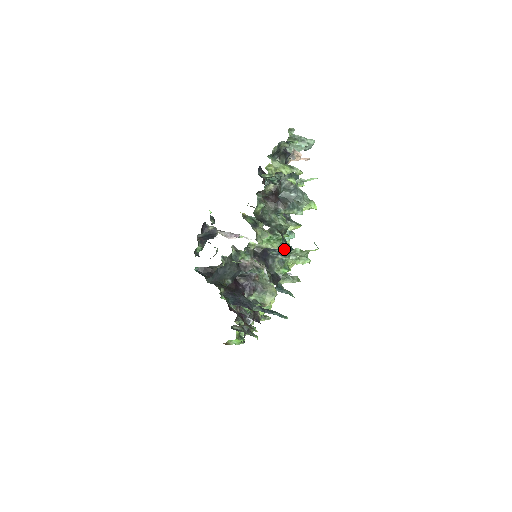
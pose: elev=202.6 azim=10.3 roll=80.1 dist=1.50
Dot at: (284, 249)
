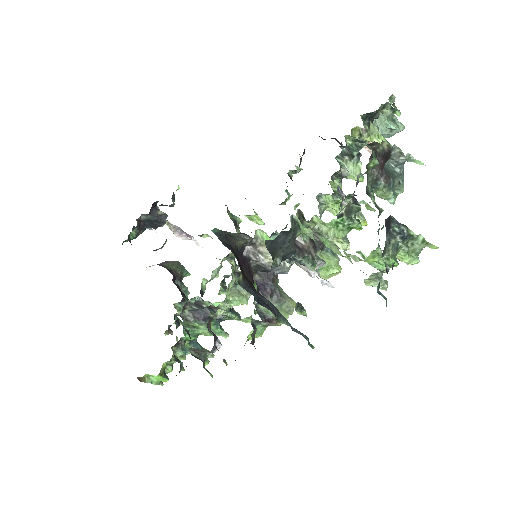
Dot at: (409, 229)
